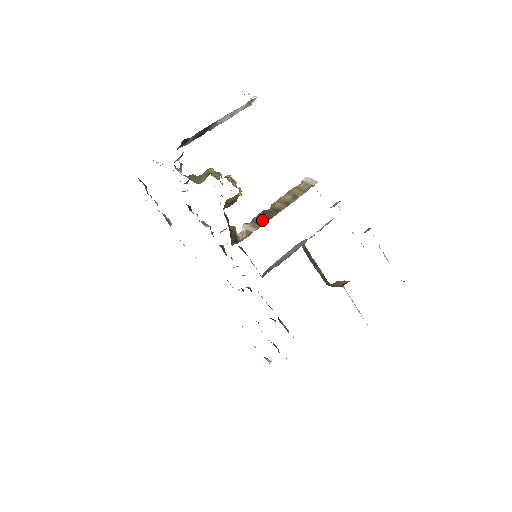
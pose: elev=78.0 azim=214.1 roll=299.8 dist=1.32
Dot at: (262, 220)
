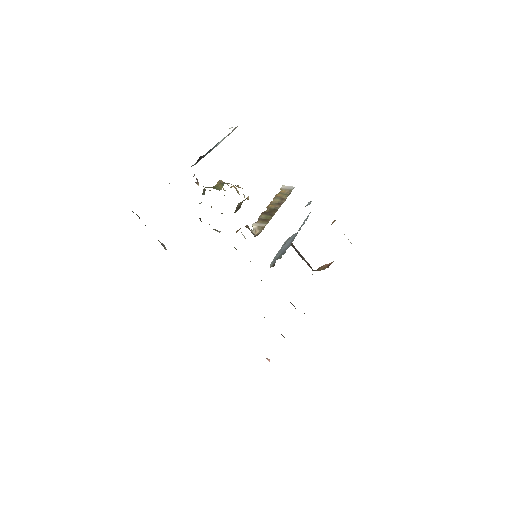
Dot at: (267, 218)
